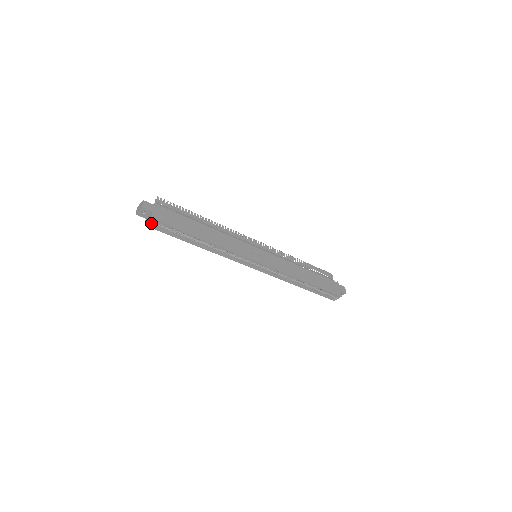
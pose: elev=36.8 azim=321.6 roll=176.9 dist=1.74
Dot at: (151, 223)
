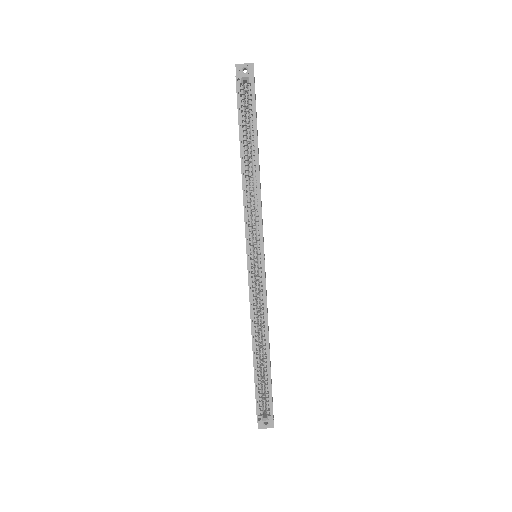
Dot at: (243, 81)
